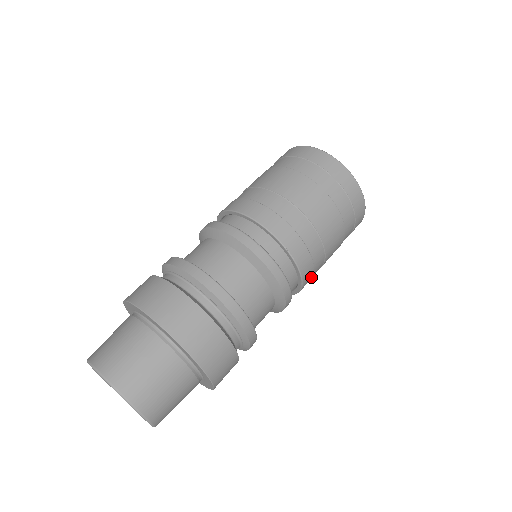
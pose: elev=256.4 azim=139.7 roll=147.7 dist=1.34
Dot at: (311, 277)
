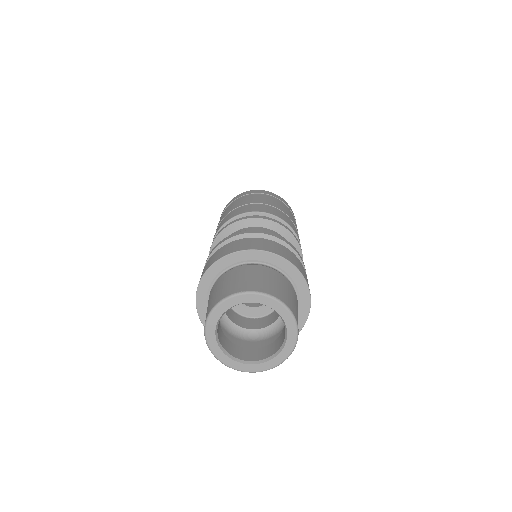
Dot at: occluded
